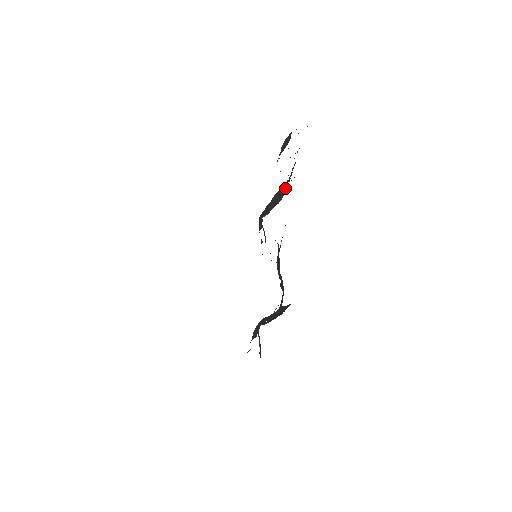
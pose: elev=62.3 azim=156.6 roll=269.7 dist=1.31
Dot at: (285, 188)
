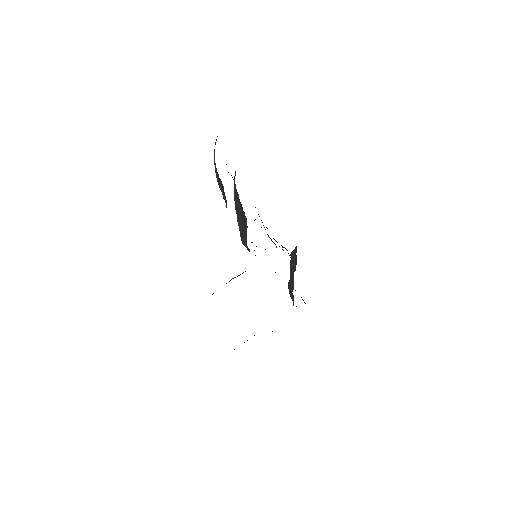
Dot at: occluded
